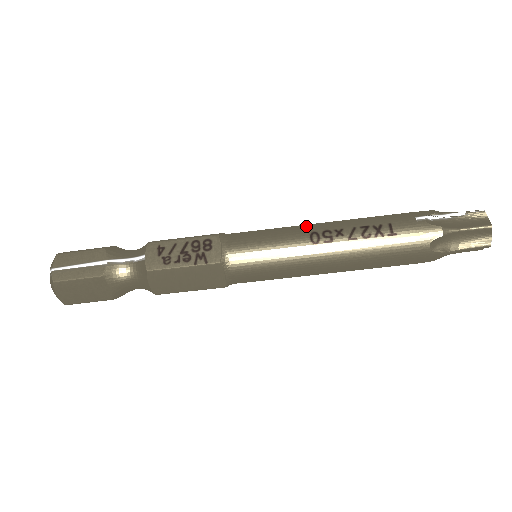
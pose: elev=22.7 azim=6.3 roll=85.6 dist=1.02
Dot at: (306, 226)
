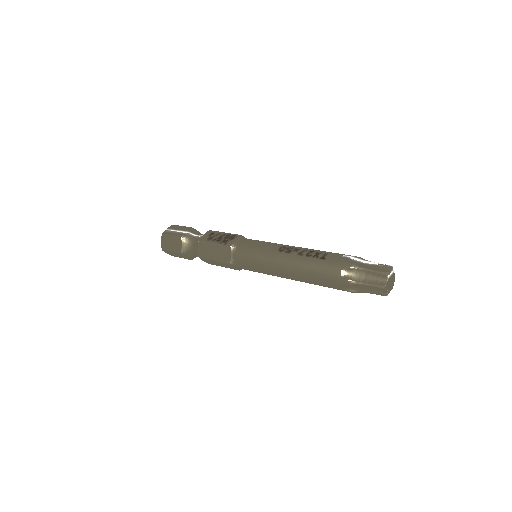
Dot at: (286, 245)
